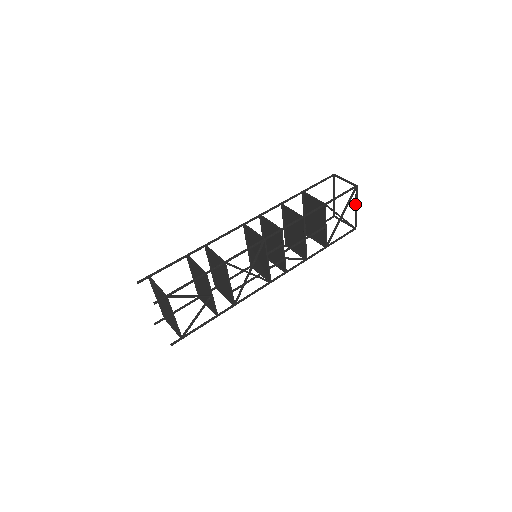
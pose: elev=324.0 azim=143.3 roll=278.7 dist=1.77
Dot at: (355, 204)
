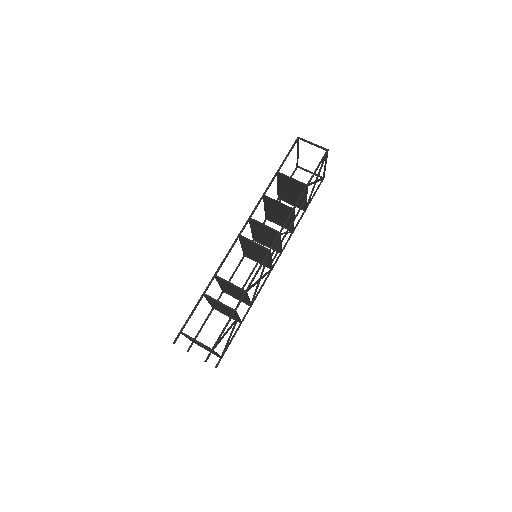
Dot at: (325, 163)
